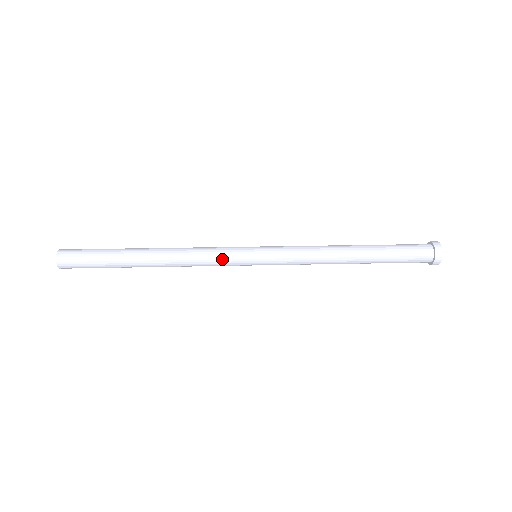
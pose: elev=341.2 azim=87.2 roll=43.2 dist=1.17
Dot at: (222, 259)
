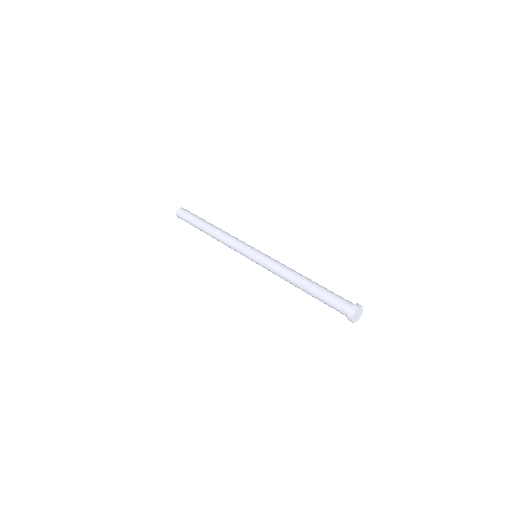
Dot at: (237, 251)
